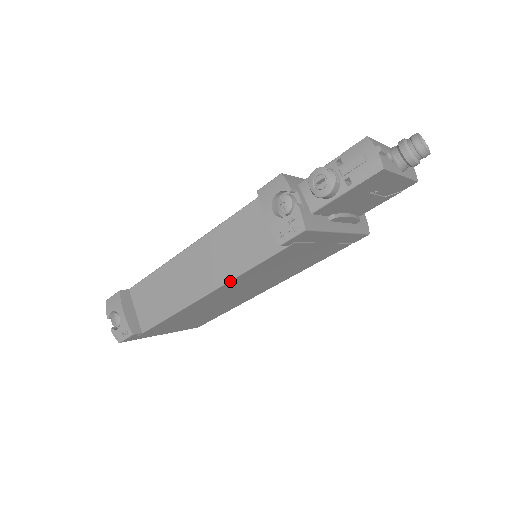
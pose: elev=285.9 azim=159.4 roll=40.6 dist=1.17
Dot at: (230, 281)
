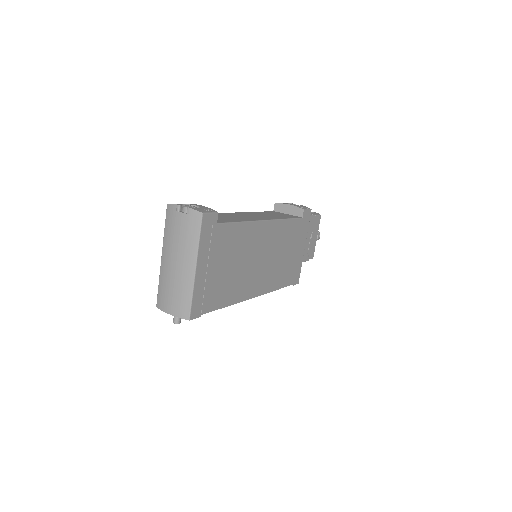
Dot at: (279, 220)
